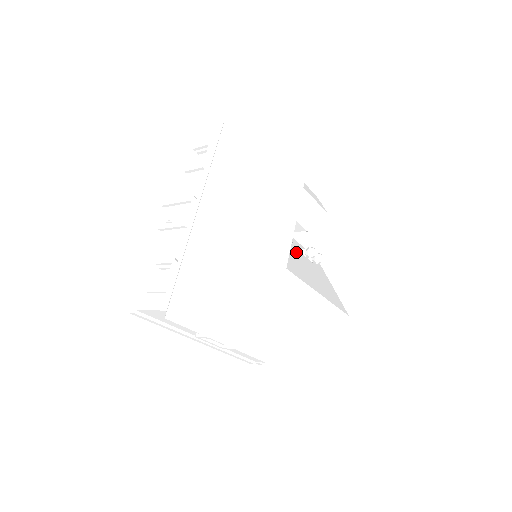
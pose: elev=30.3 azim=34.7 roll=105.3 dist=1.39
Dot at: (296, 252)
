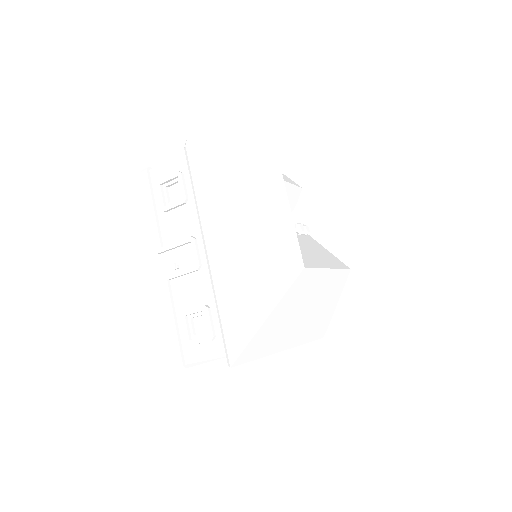
Dot at: occluded
